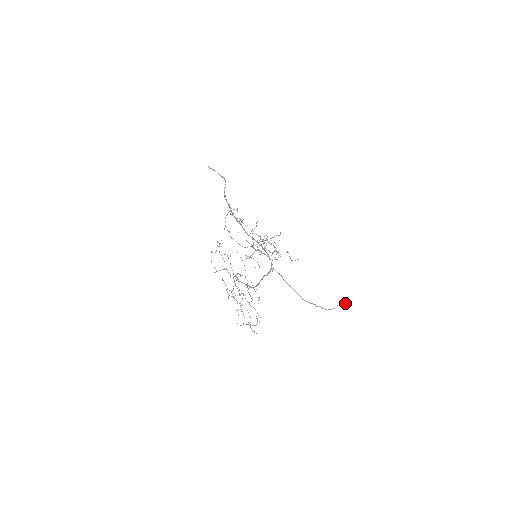
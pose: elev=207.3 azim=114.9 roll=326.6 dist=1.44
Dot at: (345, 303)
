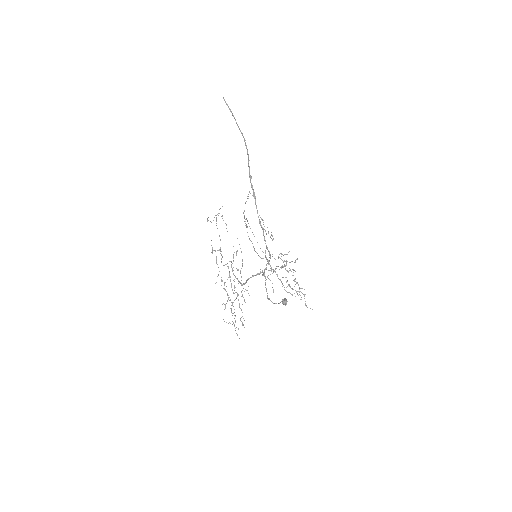
Dot at: (287, 301)
